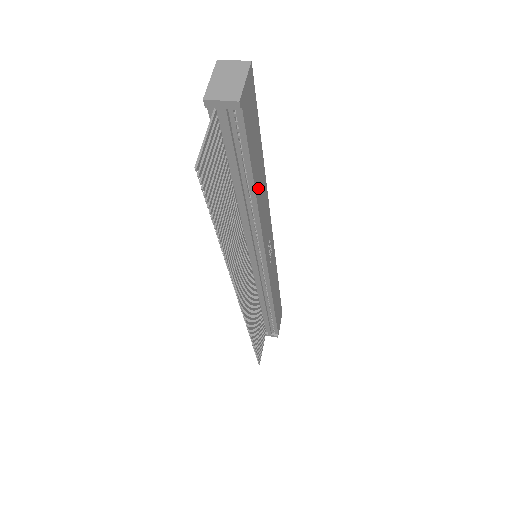
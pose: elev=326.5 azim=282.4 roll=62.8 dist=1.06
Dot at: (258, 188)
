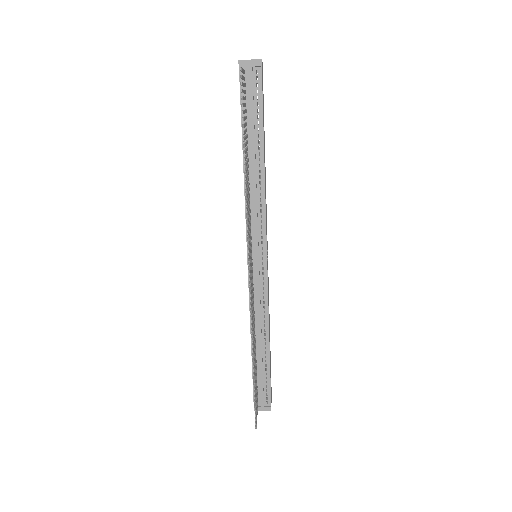
Dot at: (264, 158)
